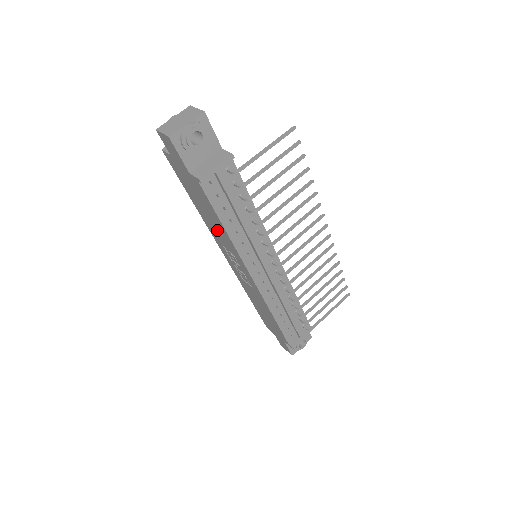
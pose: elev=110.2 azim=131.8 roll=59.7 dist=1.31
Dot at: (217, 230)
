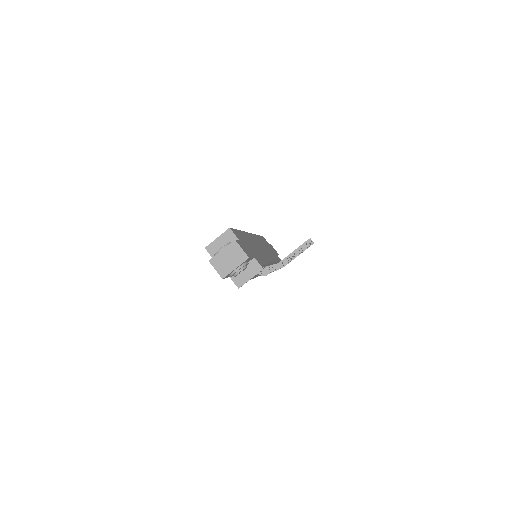
Dot at: occluded
